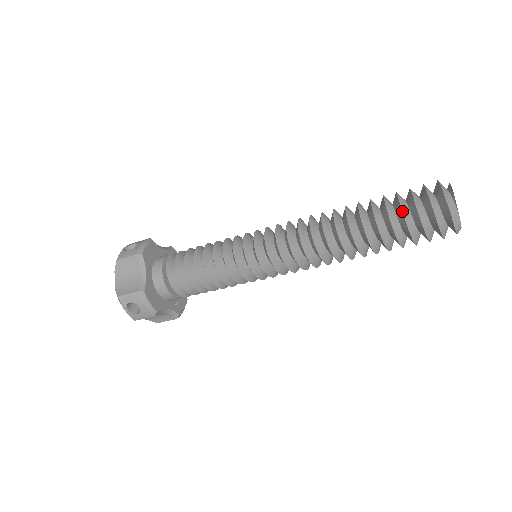
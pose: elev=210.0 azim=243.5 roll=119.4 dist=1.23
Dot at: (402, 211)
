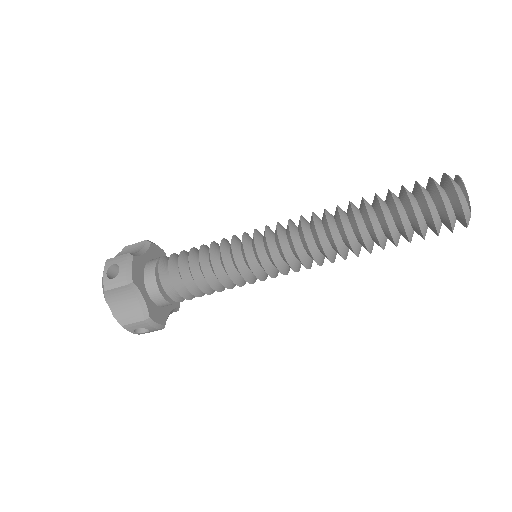
Dot at: (417, 221)
